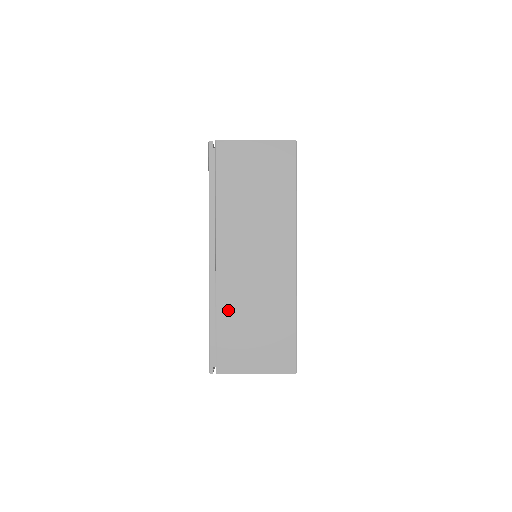
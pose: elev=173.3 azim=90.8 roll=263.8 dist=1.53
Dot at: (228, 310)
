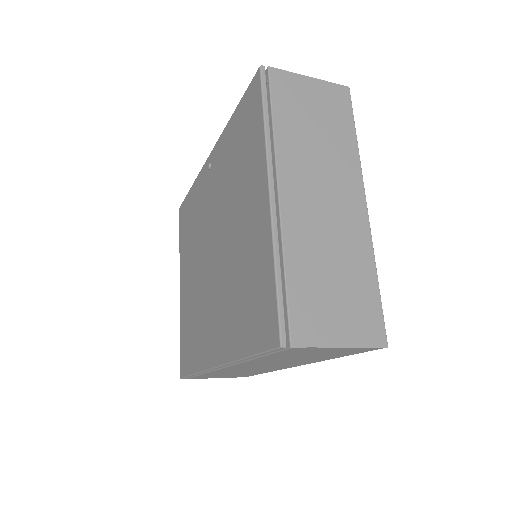
Dot at: (299, 259)
